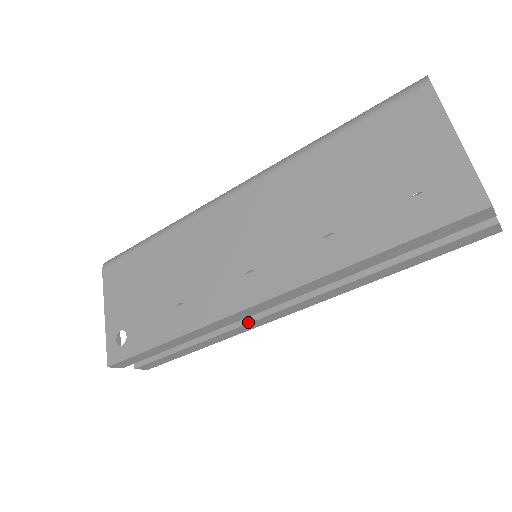
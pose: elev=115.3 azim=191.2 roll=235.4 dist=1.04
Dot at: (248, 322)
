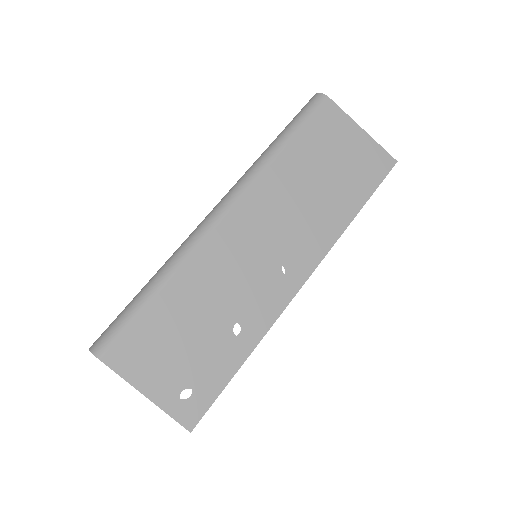
Dot at: occluded
